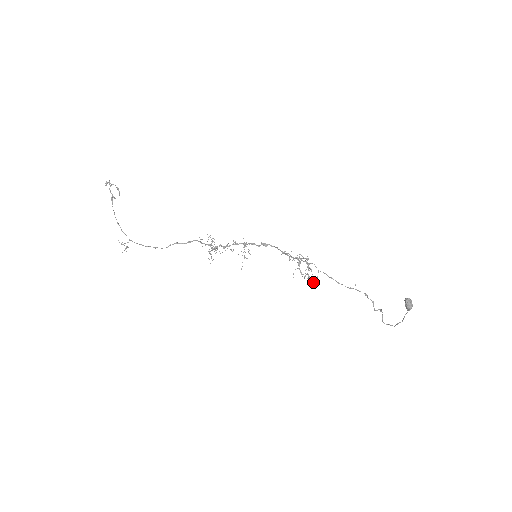
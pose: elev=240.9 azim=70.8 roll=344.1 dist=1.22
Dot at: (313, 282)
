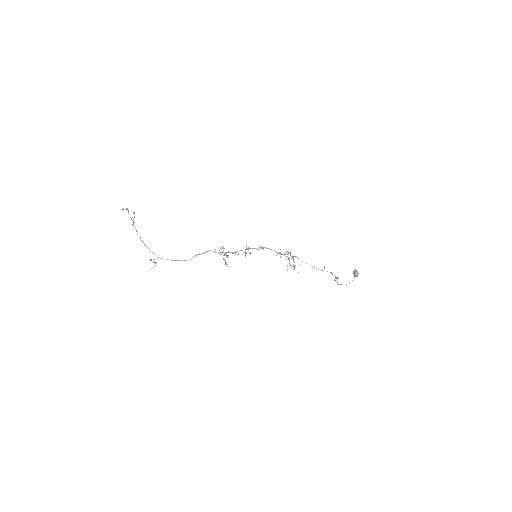
Dot at: occluded
